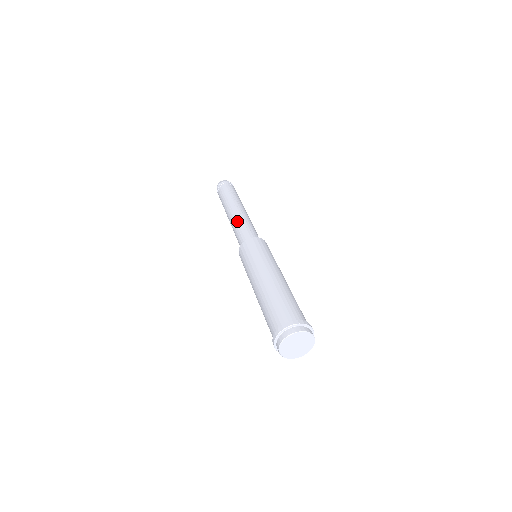
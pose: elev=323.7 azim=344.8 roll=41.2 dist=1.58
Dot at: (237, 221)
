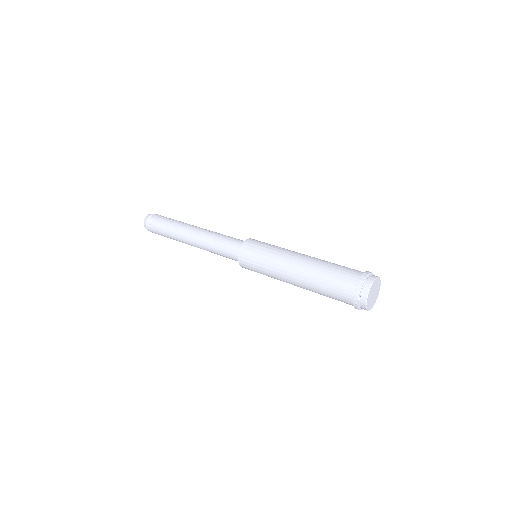
Dot at: (215, 232)
